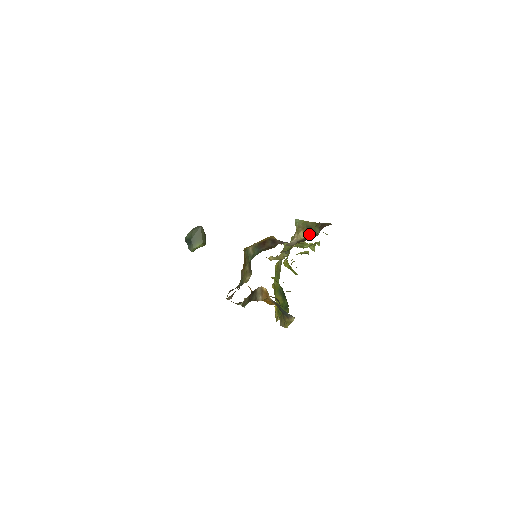
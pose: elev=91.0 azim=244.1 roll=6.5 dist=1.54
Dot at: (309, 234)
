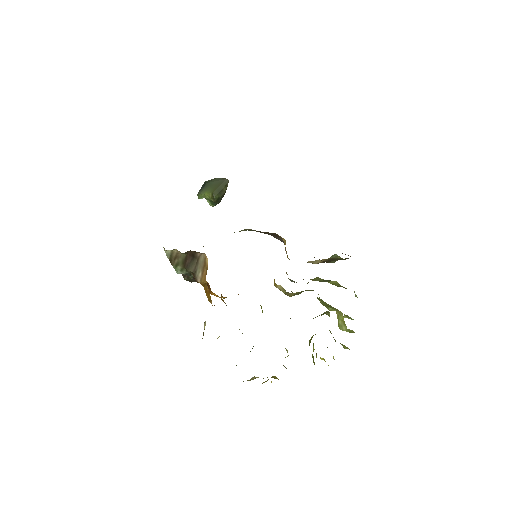
Dot at: occluded
